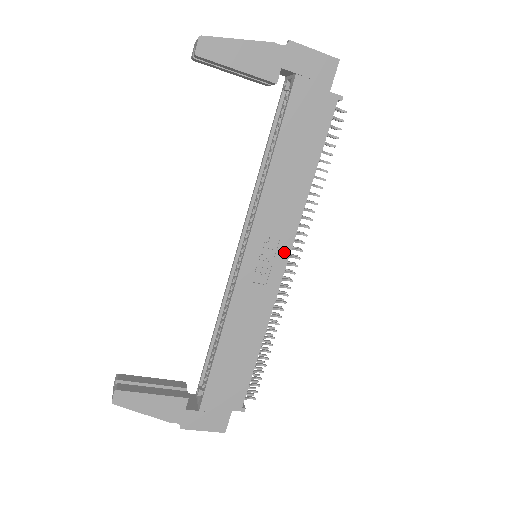
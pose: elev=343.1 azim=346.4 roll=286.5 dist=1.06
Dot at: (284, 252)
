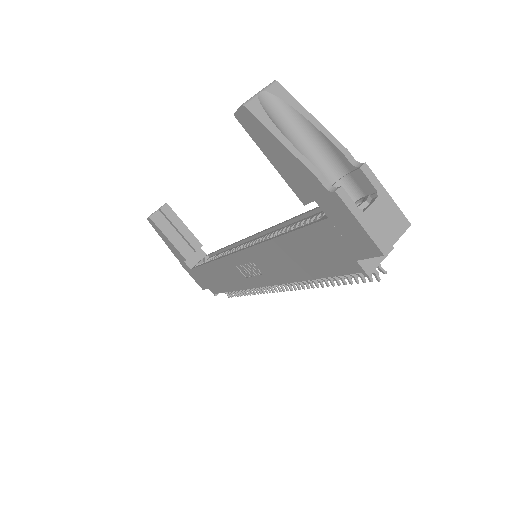
Dot at: (265, 281)
